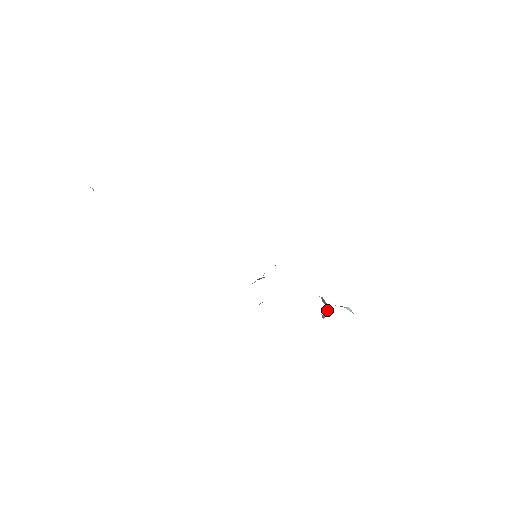
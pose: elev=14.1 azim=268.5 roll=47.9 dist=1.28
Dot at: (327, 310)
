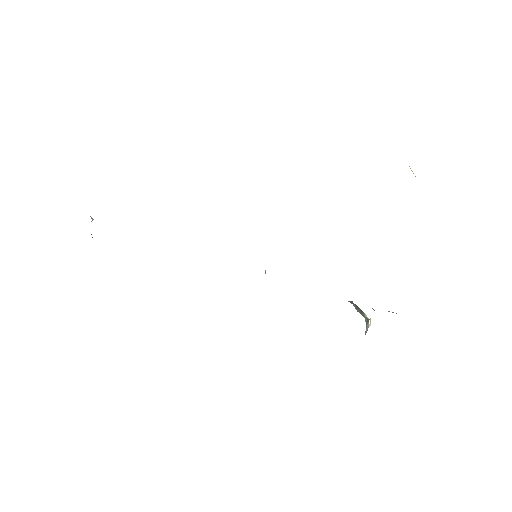
Dot at: (367, 323)
